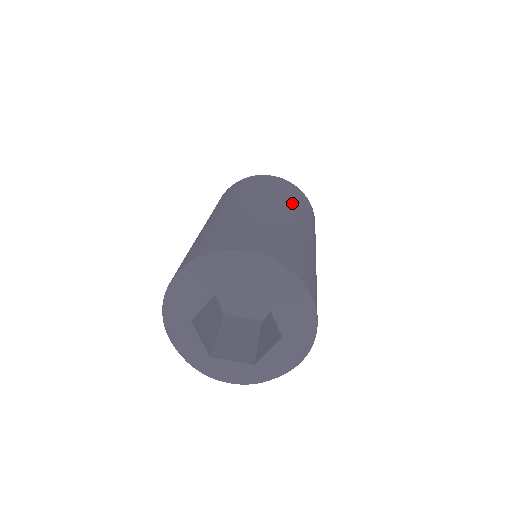
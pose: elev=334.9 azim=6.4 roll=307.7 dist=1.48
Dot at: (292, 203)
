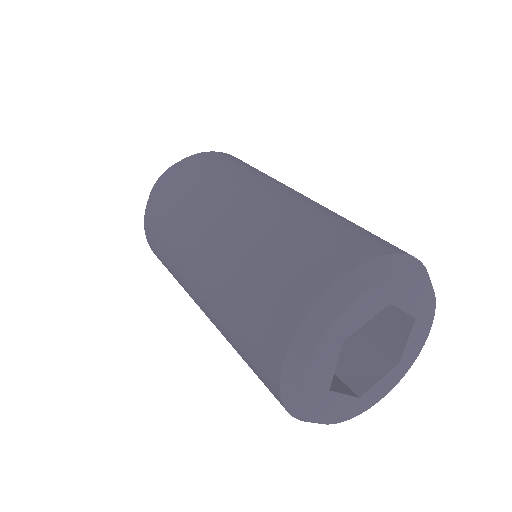
Dot at: occluded
